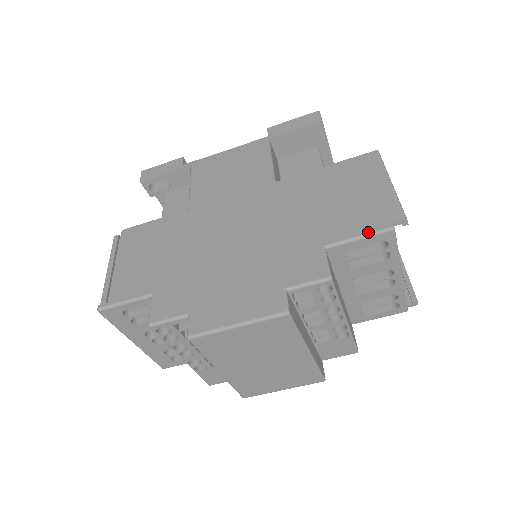
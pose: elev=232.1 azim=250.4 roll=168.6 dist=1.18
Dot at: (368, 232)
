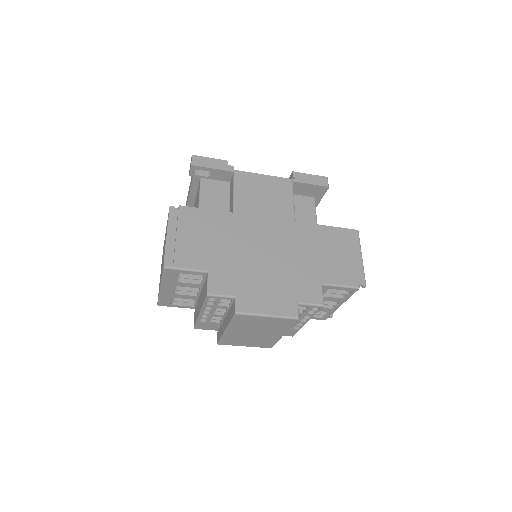
Dot at: (346, 285)
